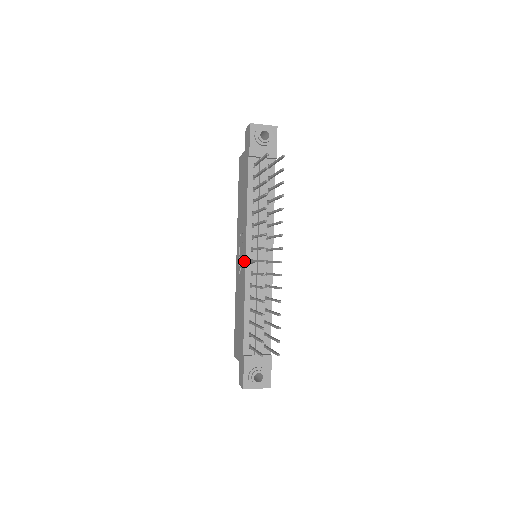
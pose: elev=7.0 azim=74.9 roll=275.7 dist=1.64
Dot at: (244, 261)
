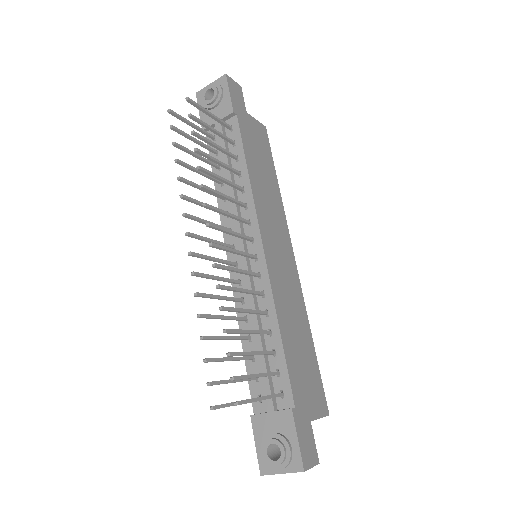
Dot at: occluded
